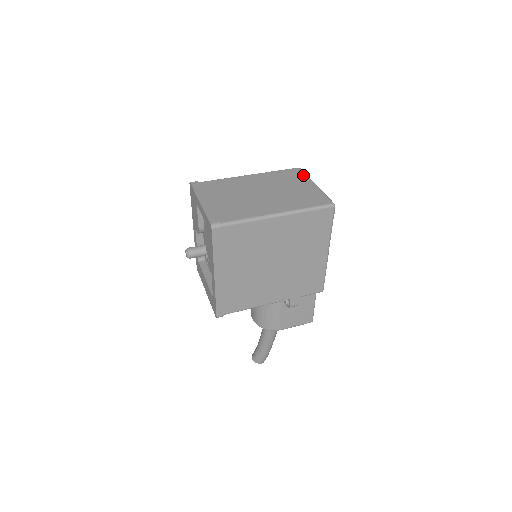
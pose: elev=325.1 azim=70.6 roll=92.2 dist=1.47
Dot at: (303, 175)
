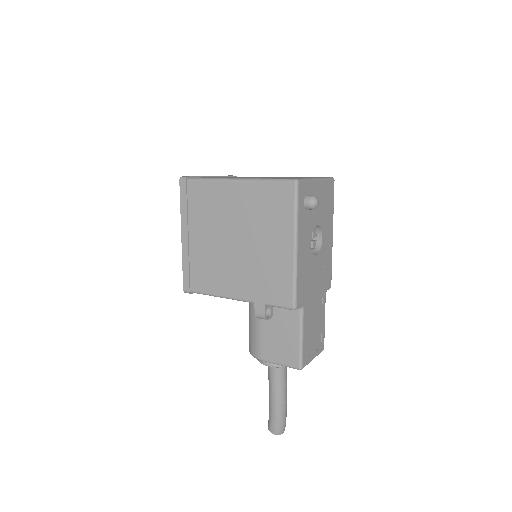
Dot at: (321, 177)
